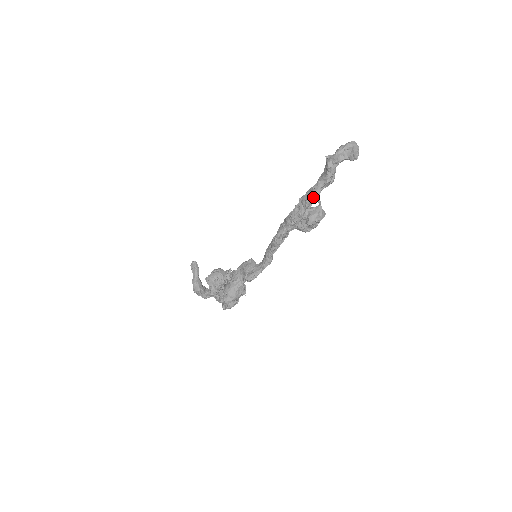
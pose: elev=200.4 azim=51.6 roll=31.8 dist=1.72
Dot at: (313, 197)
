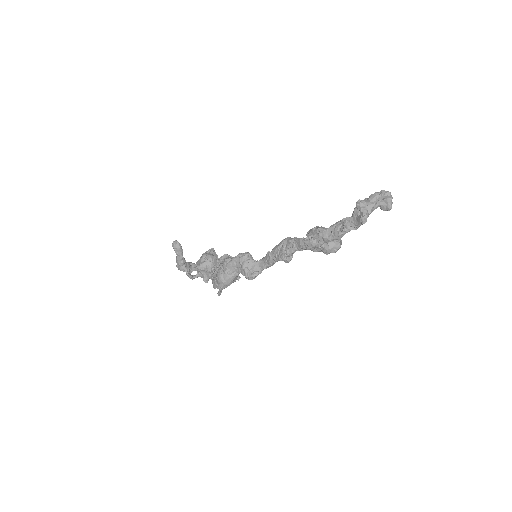
Dot at: (337, 239)
